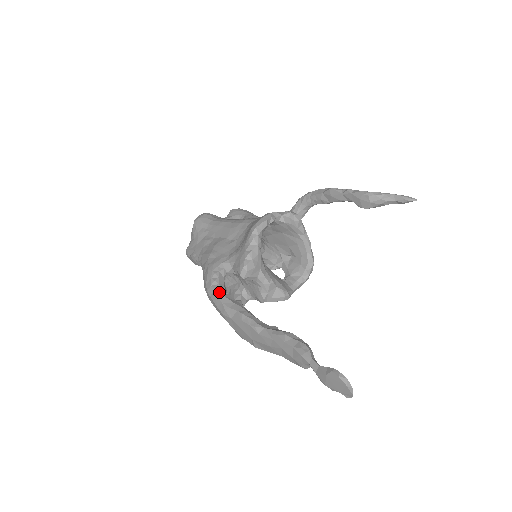
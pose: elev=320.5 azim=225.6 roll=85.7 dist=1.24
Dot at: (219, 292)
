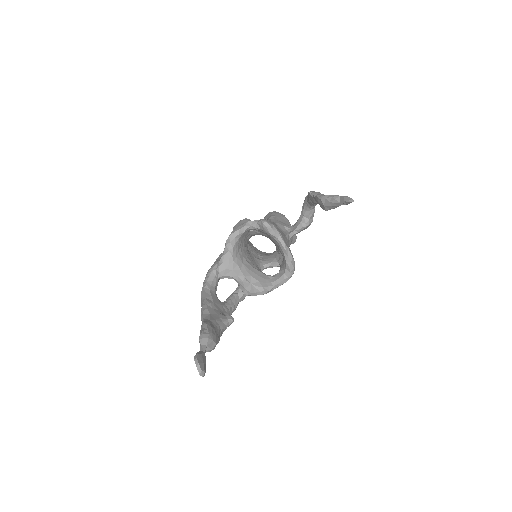
Dot at: (203, 288)
